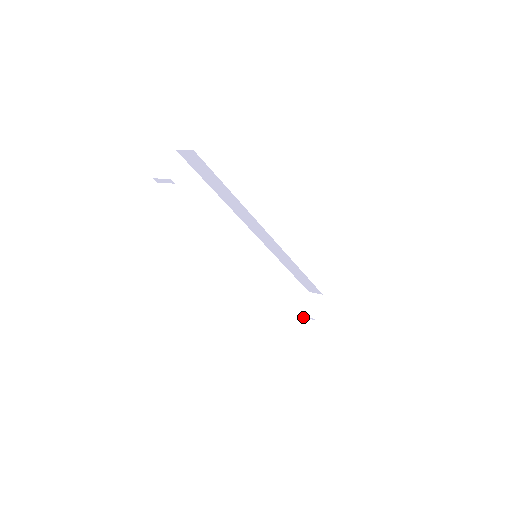
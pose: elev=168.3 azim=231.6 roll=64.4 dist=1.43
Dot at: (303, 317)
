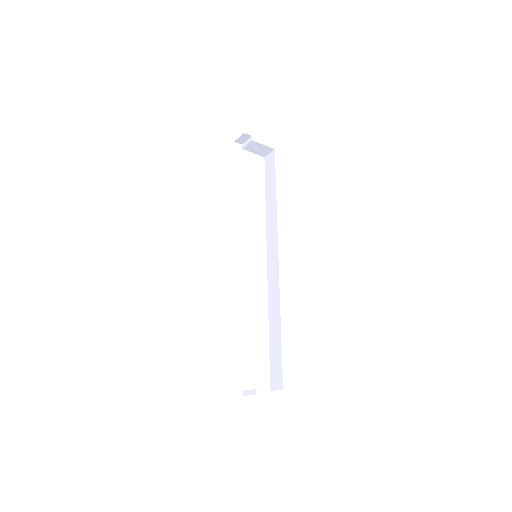
Dot at: (245, 395)
